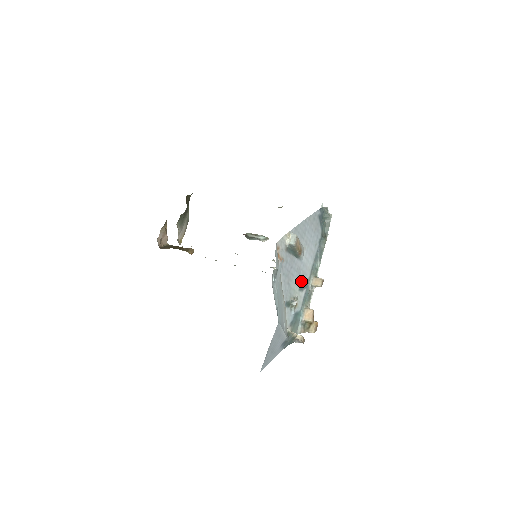
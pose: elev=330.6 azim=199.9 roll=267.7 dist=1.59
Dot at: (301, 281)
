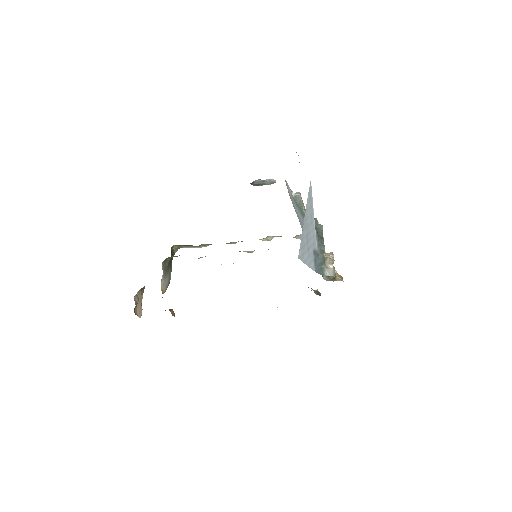
Dot at: occluded
